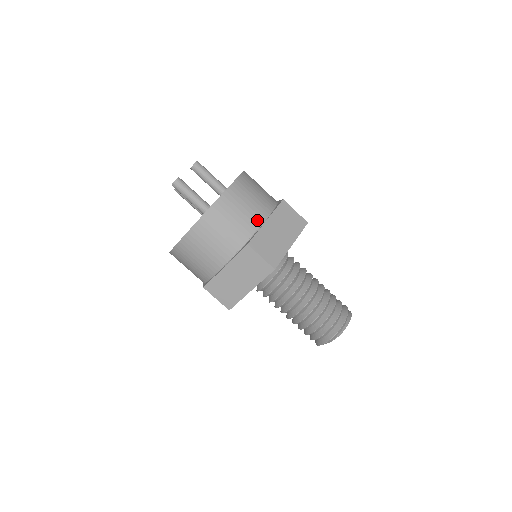
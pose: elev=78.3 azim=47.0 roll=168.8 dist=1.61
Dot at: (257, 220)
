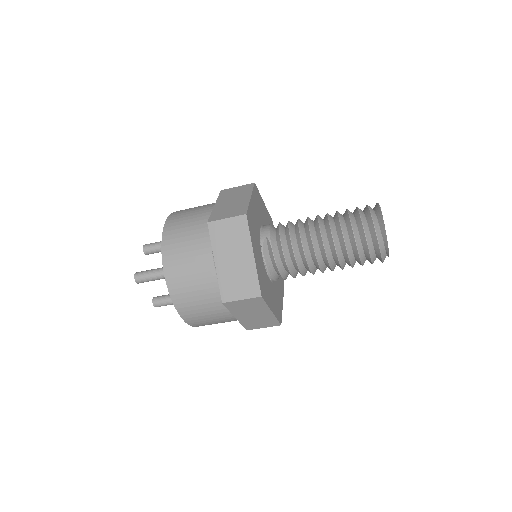
Dot at: (230, 319)
